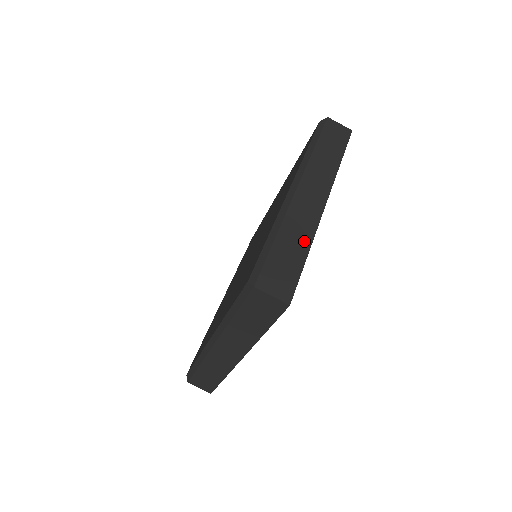
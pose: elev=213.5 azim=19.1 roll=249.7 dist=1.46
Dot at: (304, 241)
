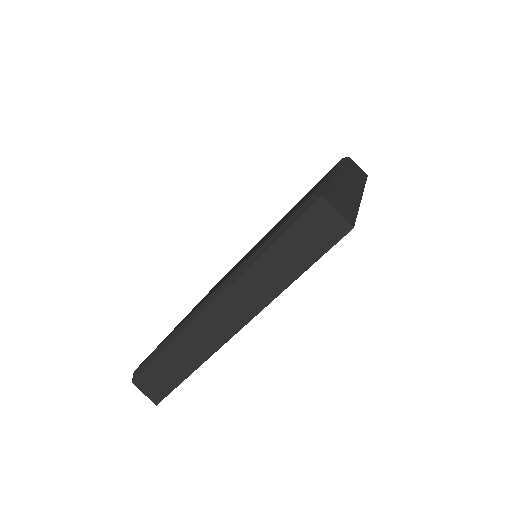
Dot at: (353, 201)
